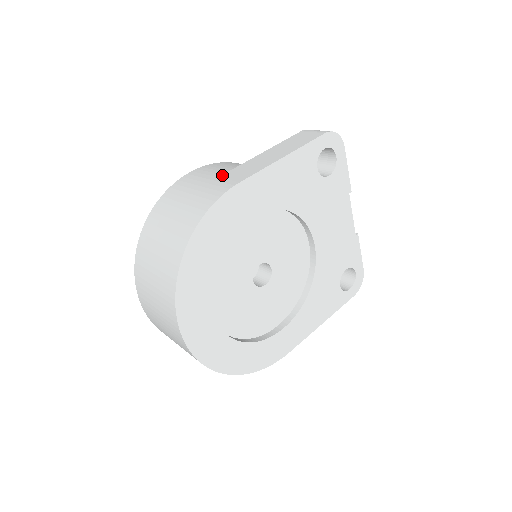
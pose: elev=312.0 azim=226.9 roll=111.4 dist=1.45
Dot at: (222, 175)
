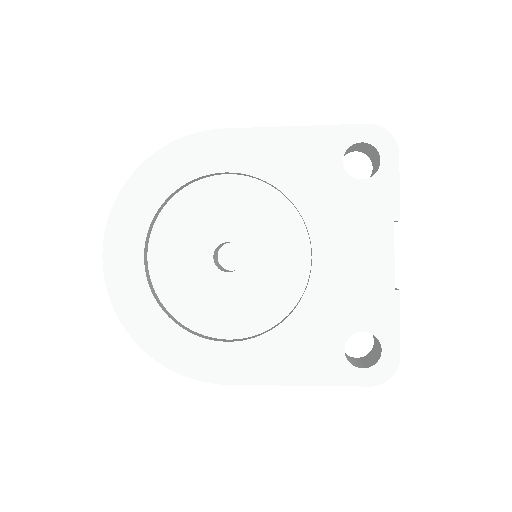
Dot at: occluded
